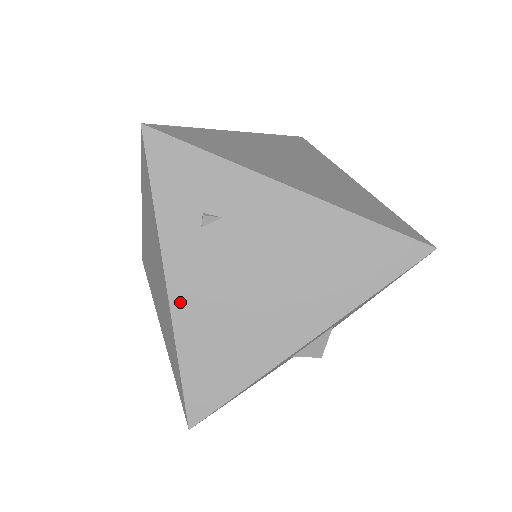
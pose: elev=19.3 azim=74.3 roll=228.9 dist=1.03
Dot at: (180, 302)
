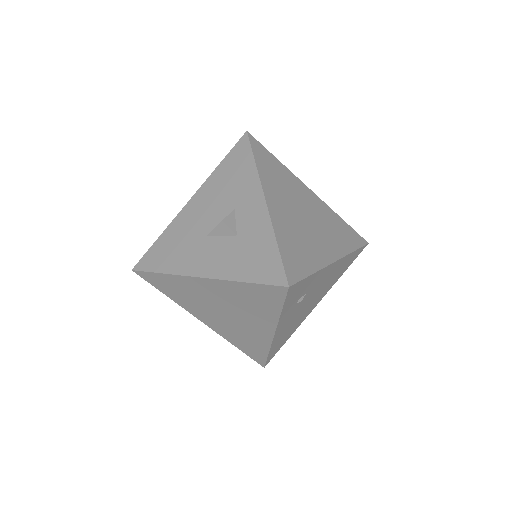
Dot at: (277, 335)
